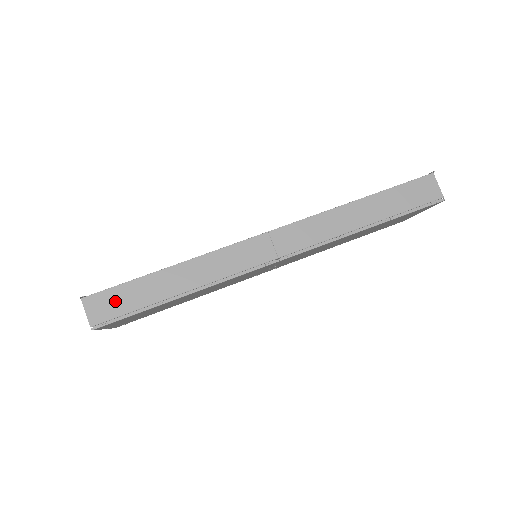
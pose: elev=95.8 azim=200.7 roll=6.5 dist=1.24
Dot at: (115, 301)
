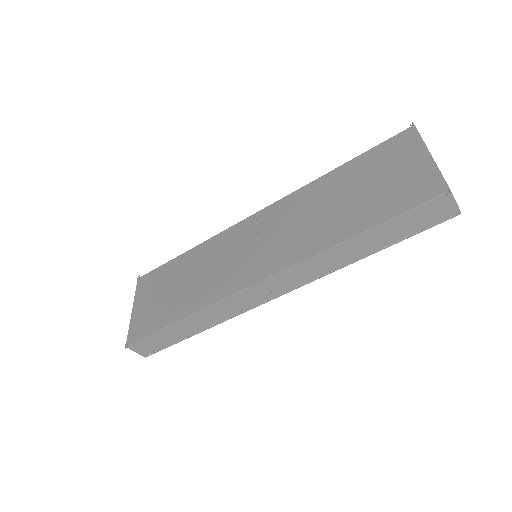
Dot at: (152, 343)
